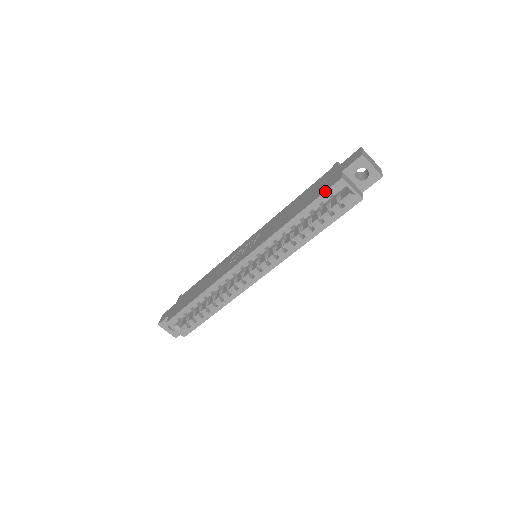
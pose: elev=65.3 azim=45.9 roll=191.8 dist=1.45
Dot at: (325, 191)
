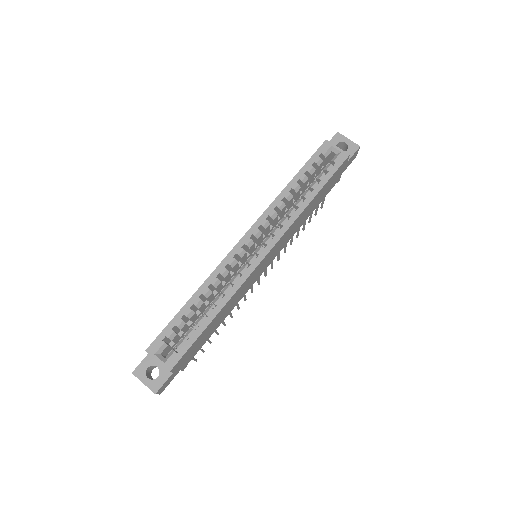
Dot at: (314, 153)
